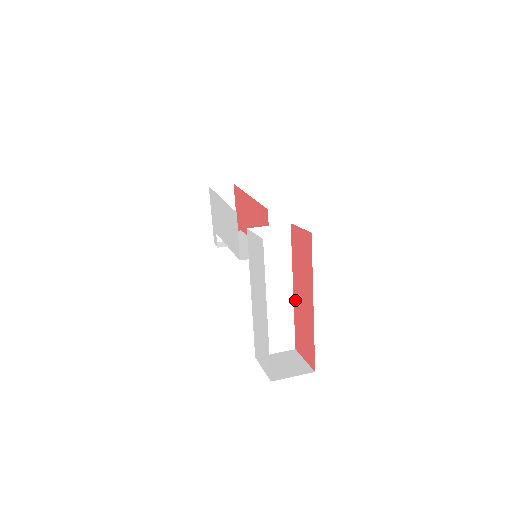
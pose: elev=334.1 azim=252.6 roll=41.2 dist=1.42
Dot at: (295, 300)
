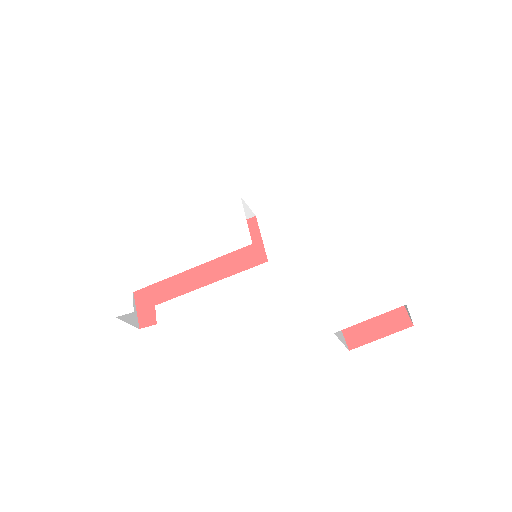
Dot at: occluded
